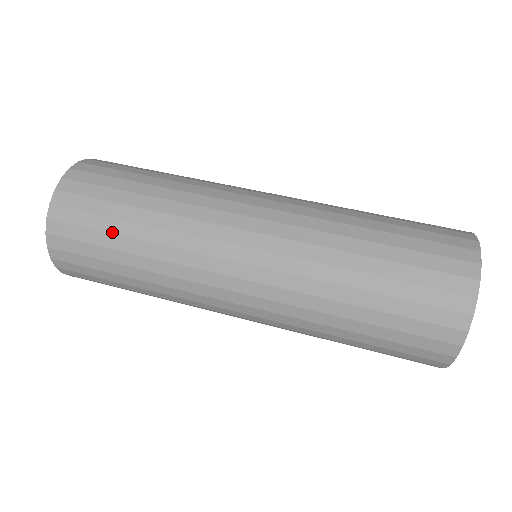
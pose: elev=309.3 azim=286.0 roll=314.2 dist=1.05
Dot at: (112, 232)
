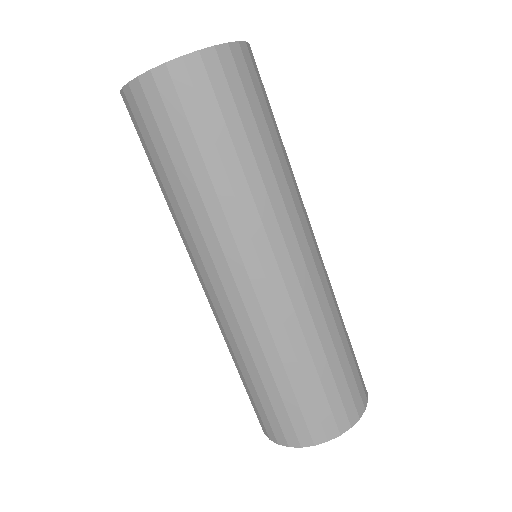
Dot at: (171, 156)
